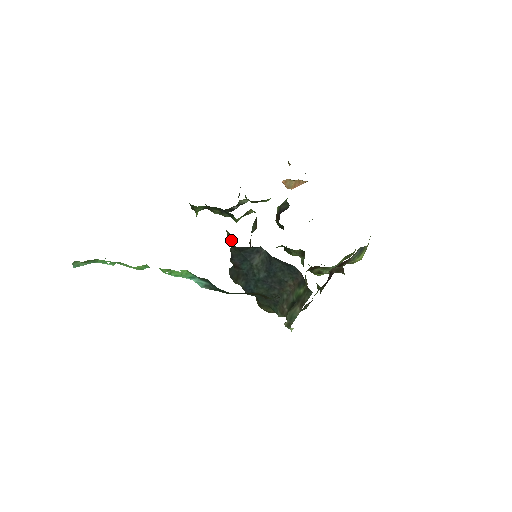
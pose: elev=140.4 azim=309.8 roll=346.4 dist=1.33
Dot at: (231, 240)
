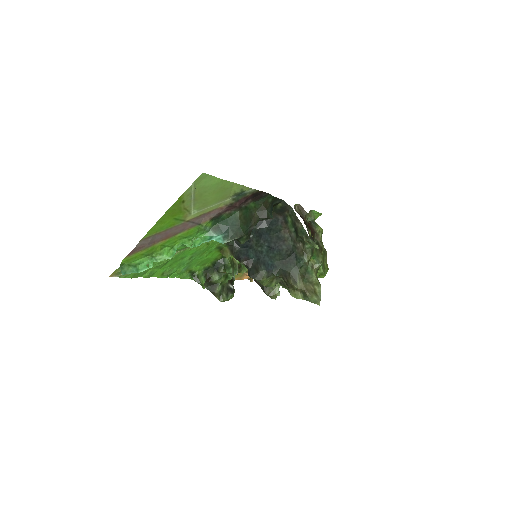
Dot at: (229, 250)
